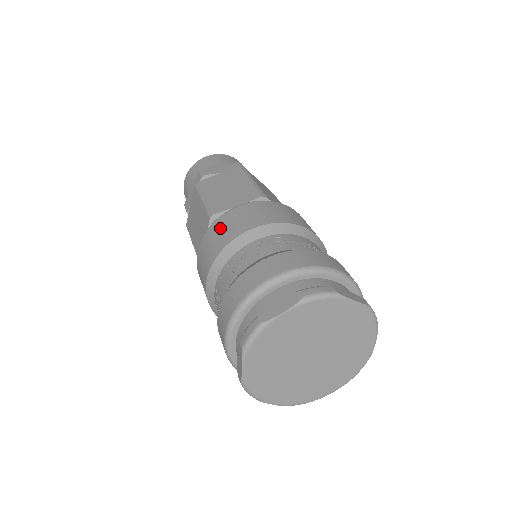
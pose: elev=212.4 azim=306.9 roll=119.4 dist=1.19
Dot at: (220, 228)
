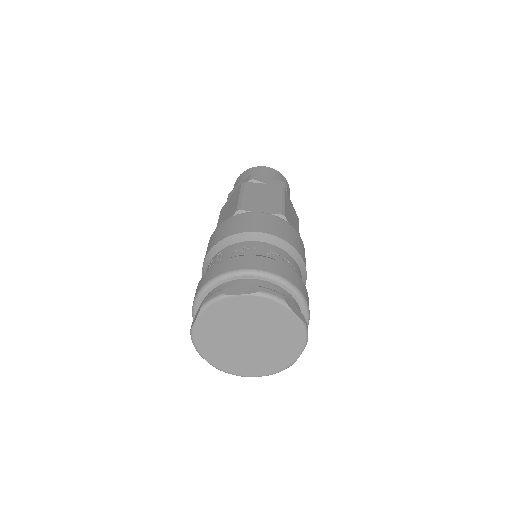
Dot at: occluded
